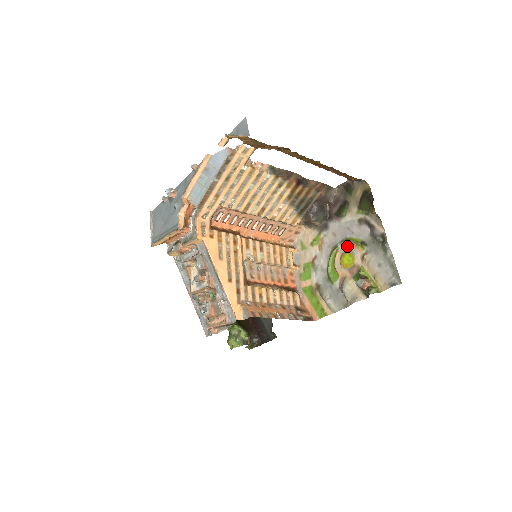
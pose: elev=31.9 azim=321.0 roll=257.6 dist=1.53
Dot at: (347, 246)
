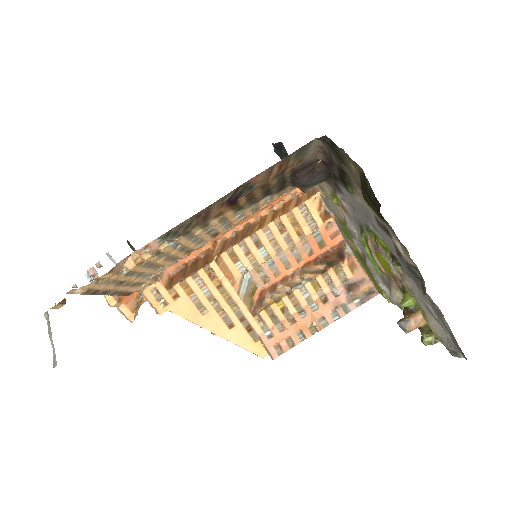
Dot at: (375, 242)
